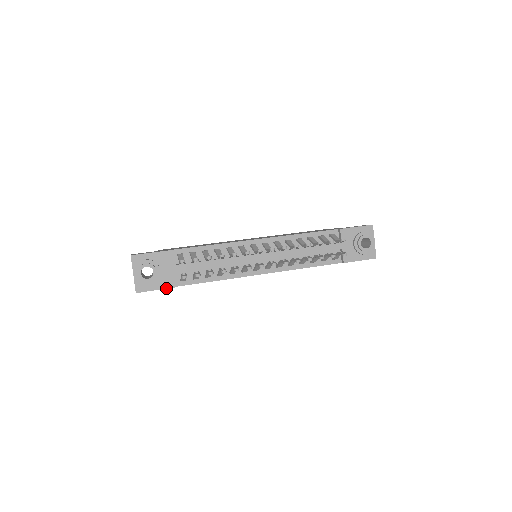
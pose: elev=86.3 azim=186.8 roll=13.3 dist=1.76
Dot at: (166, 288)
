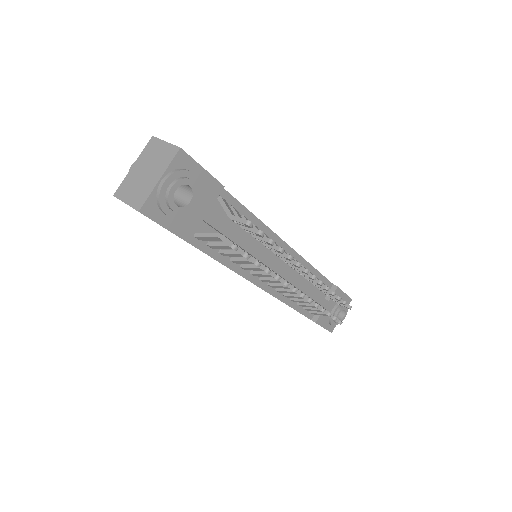
Dot at: (178, 235)
